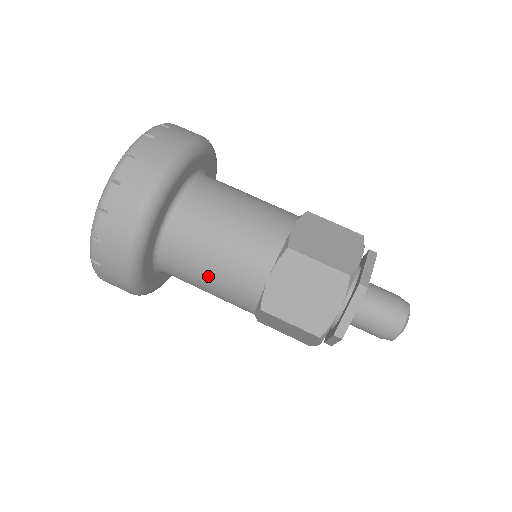
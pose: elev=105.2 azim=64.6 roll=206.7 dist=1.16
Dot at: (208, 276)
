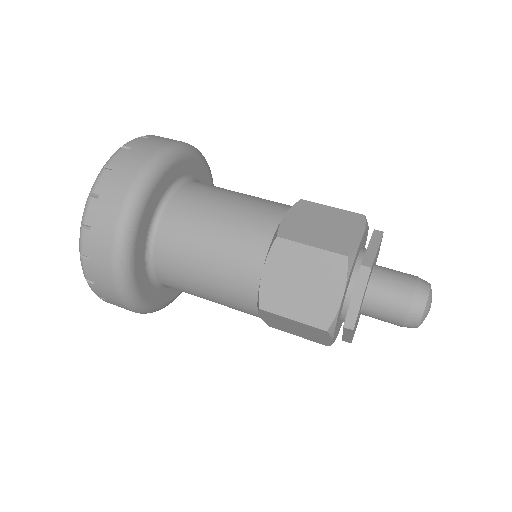
Dot at: (202, 281)
